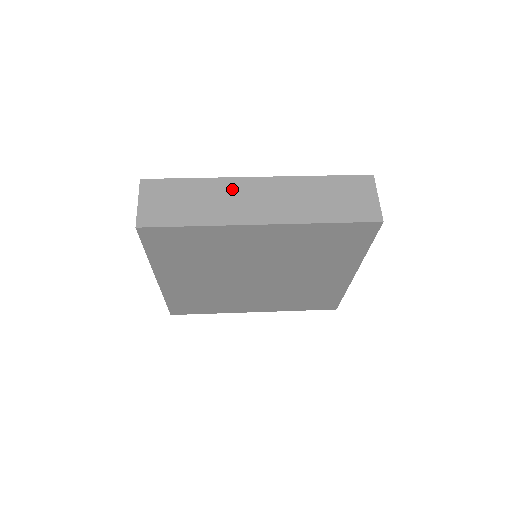
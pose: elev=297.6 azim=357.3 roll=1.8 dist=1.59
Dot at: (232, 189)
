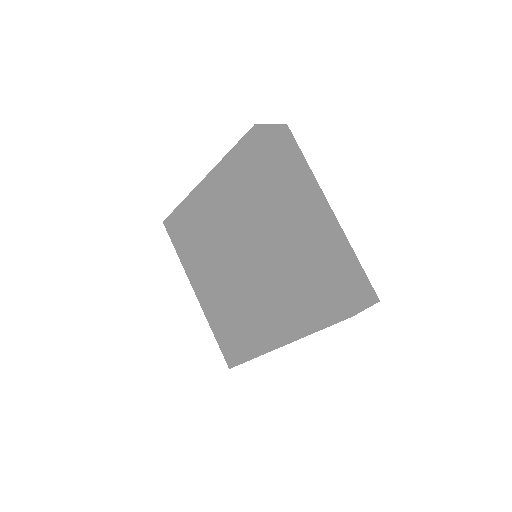
Dot at: (314, 191)
